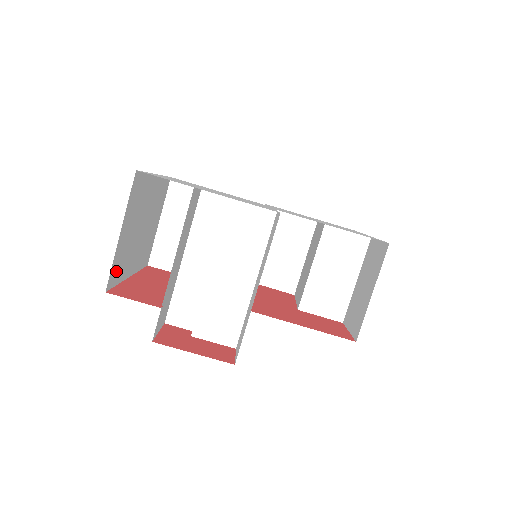
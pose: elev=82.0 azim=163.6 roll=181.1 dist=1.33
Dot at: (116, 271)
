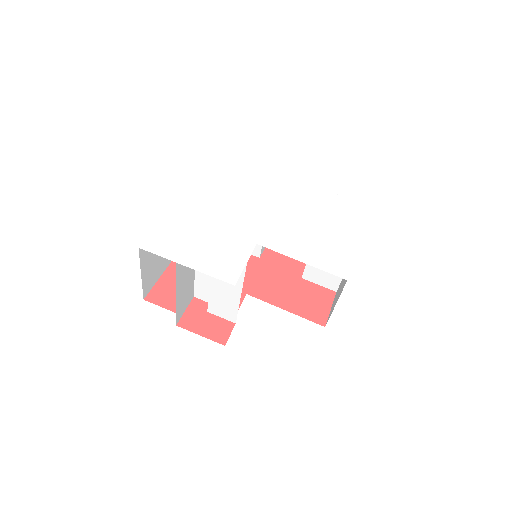
Dot at: (150, 283)
